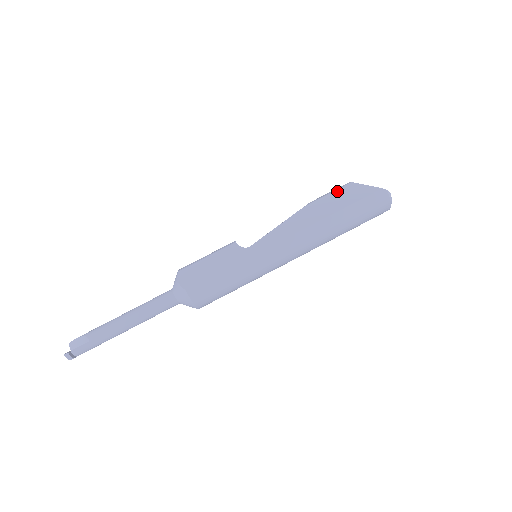
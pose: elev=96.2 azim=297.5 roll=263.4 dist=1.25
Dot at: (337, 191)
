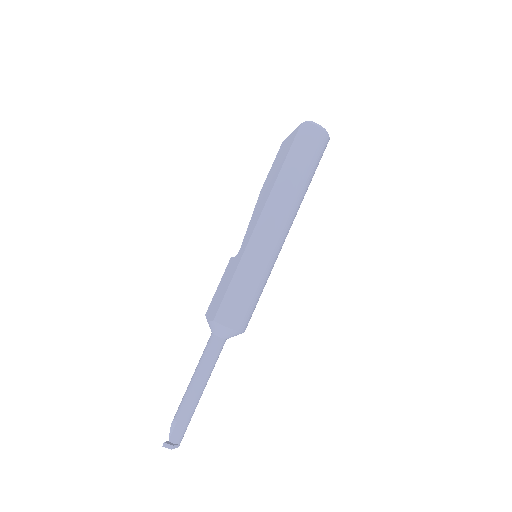
Dot at: (275, 158)
